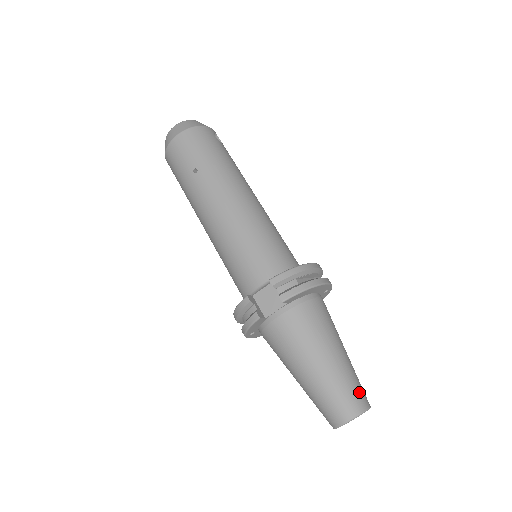
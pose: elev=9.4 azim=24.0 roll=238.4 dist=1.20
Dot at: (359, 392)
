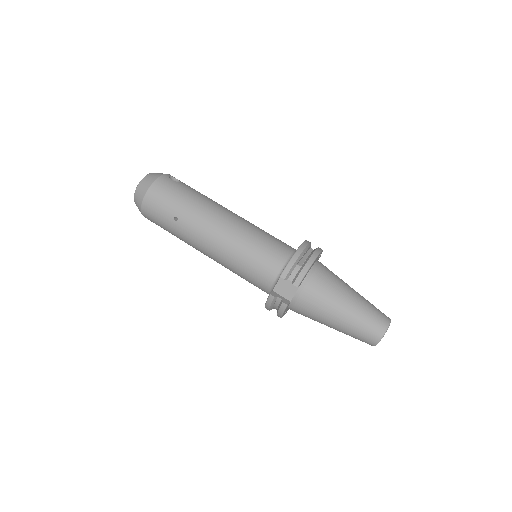
Dot at: (379, 315)
